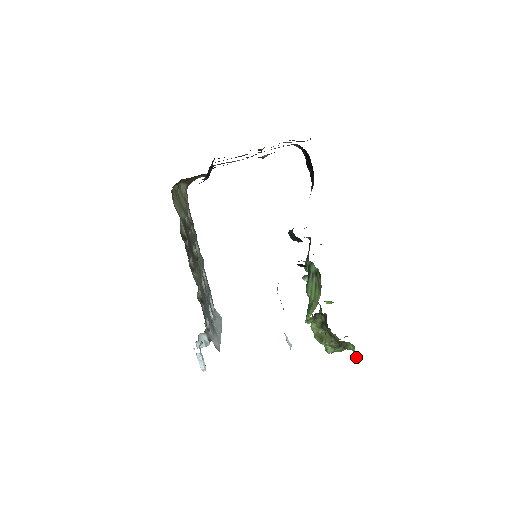
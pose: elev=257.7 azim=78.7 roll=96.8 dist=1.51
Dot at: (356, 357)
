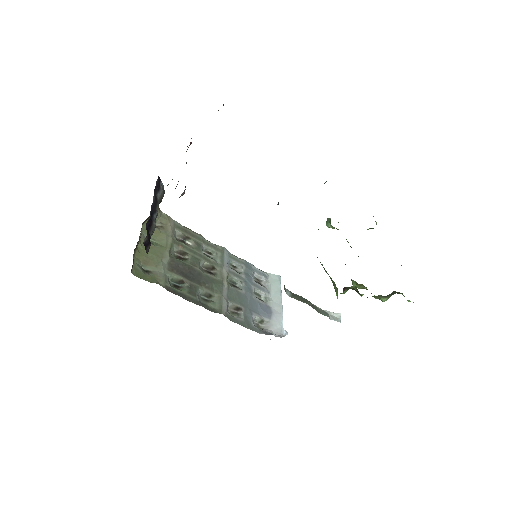
Dot at: (413, 302)
